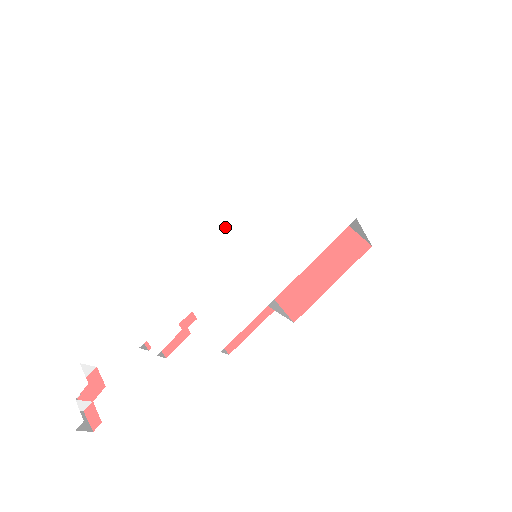
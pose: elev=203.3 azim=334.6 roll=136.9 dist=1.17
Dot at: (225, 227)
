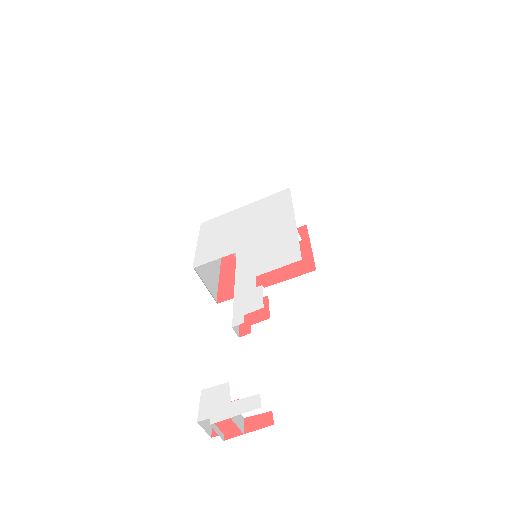
Dot at: (223, 249)
